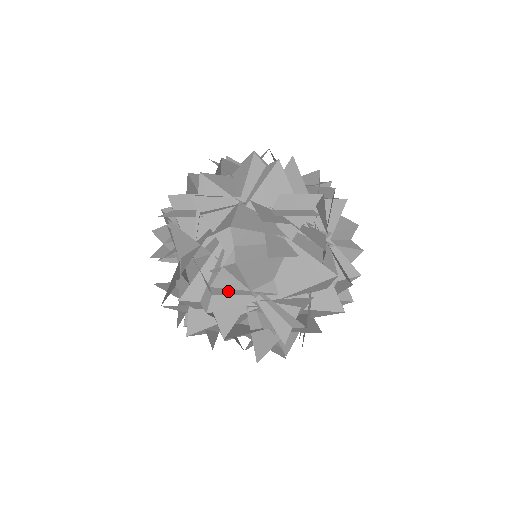
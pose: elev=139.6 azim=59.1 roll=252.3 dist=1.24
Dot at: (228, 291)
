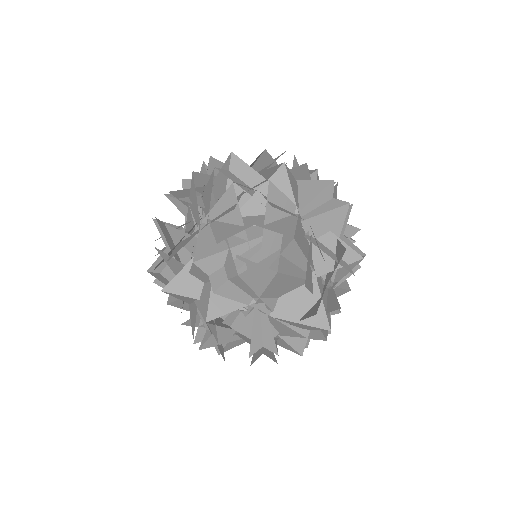
Dot at: (244, 286)
